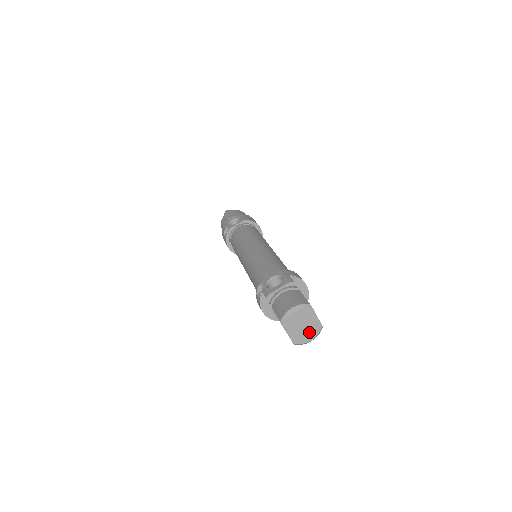
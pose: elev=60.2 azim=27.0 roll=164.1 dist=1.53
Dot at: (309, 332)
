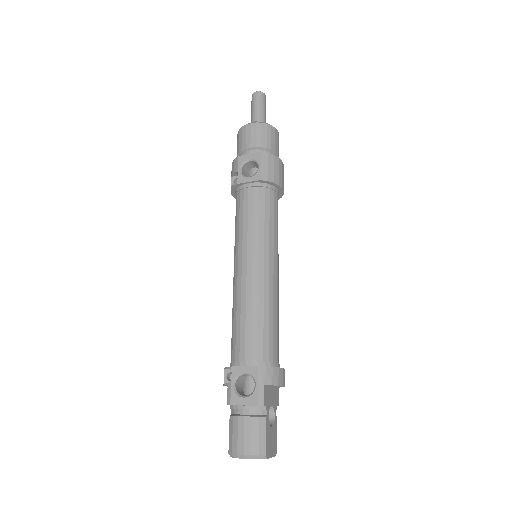
Dot at: occluded
